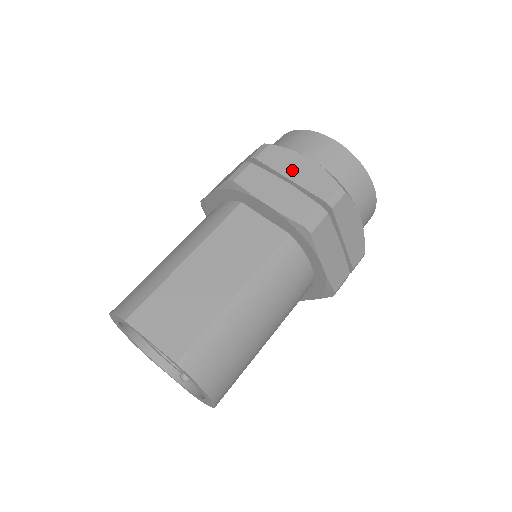
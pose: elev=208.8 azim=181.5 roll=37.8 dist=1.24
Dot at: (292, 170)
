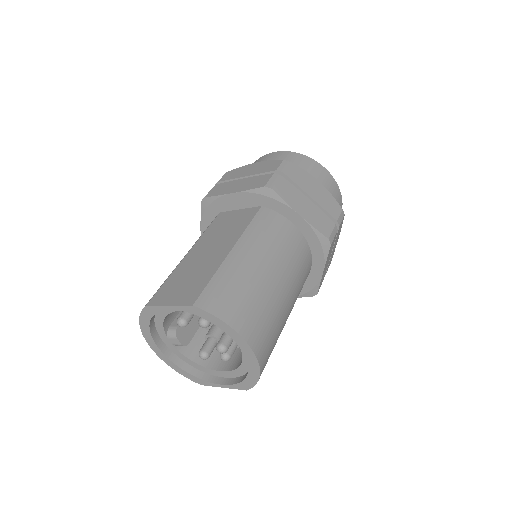
Dot at: (246, 172)
